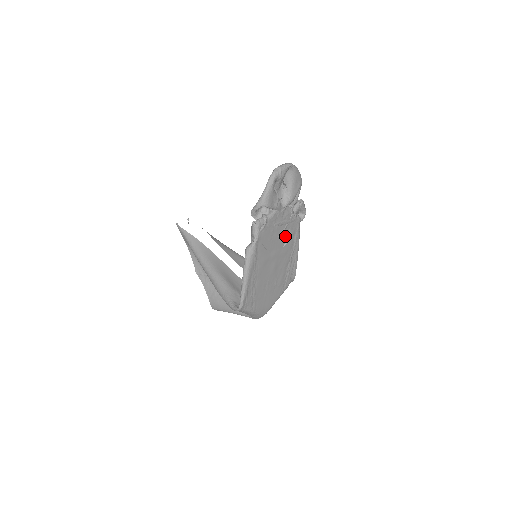
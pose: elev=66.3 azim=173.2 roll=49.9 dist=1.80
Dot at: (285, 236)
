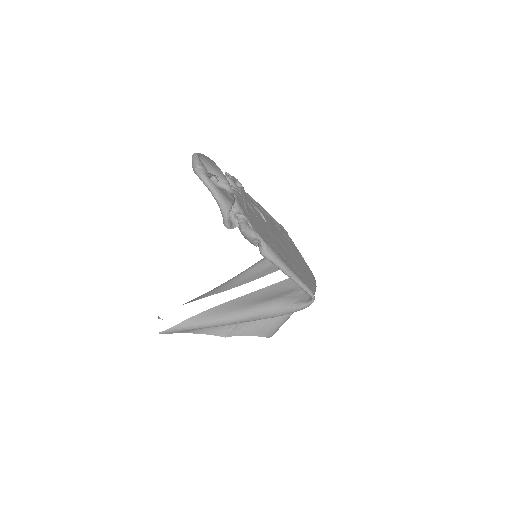
Dot at: (256, 212)
